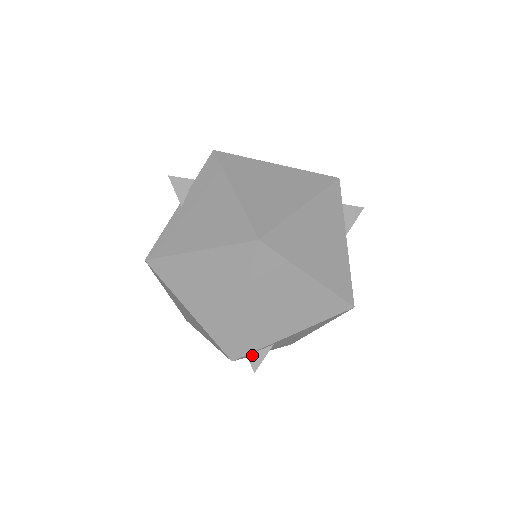
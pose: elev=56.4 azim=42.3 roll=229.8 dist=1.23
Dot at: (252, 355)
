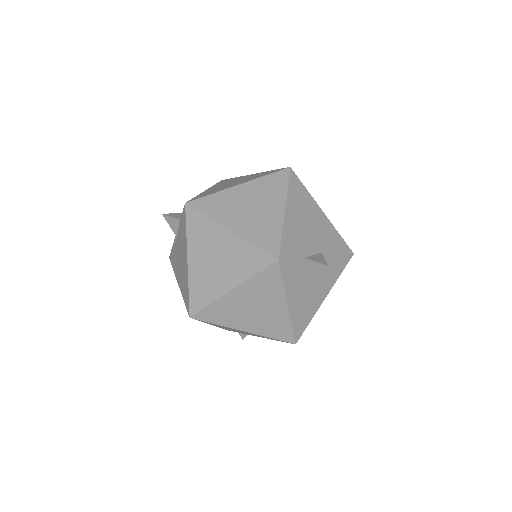
Dot at: occluded
